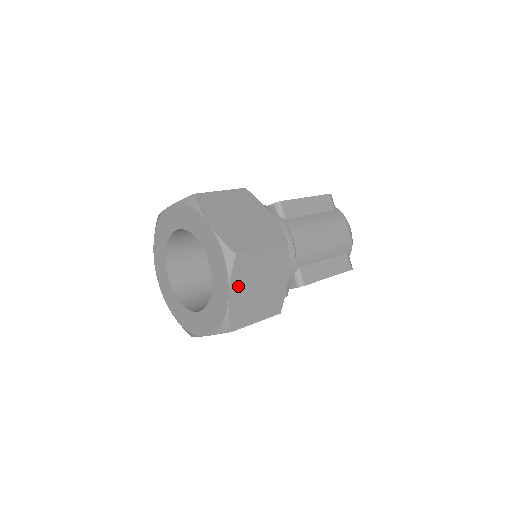
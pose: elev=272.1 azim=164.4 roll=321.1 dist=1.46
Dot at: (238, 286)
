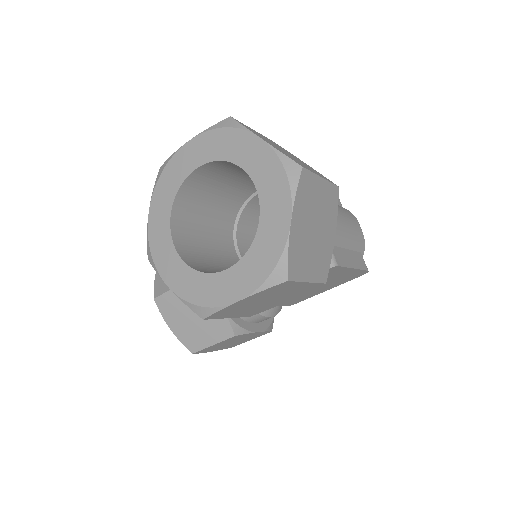
Dot at: (299, 215)
